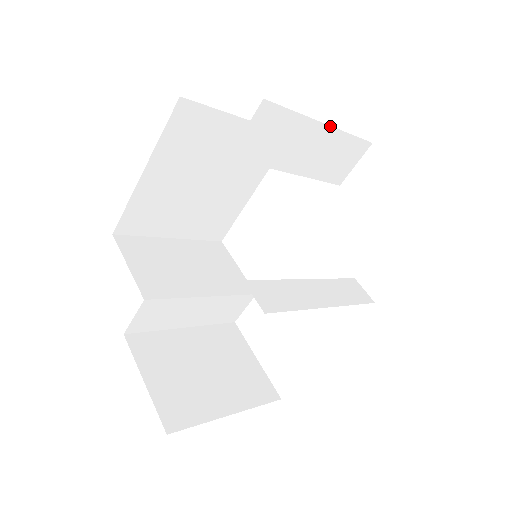
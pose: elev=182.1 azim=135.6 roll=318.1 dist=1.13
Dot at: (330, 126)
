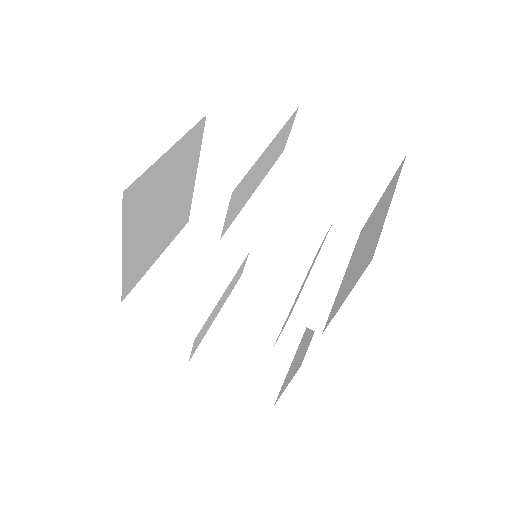
Dot at: (272, 140)
